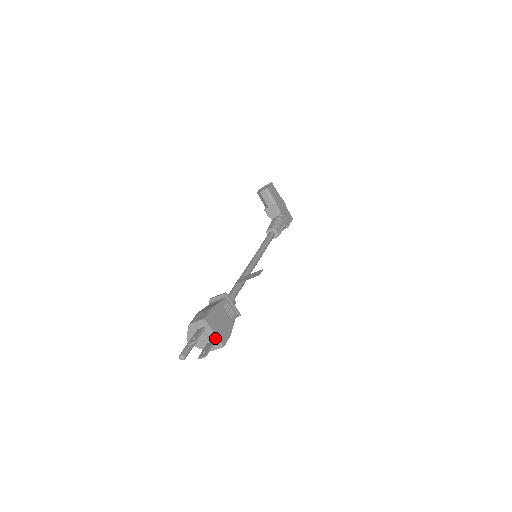
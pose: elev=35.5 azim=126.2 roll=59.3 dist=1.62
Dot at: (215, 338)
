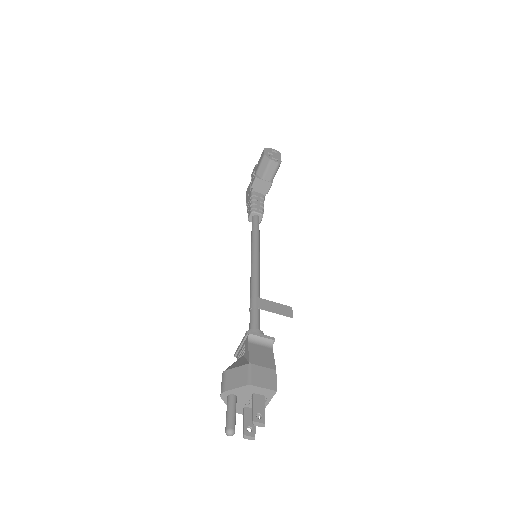
Dot at: occluded
